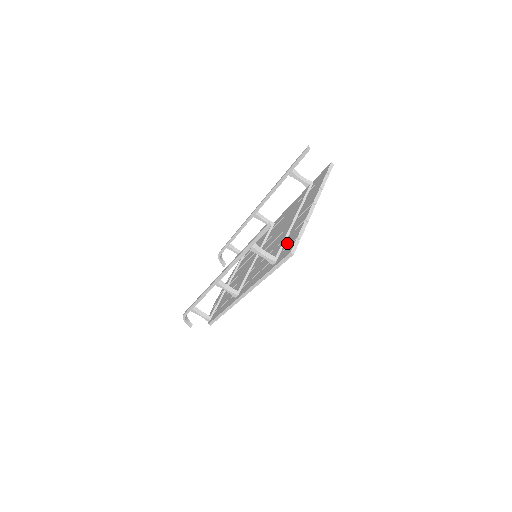
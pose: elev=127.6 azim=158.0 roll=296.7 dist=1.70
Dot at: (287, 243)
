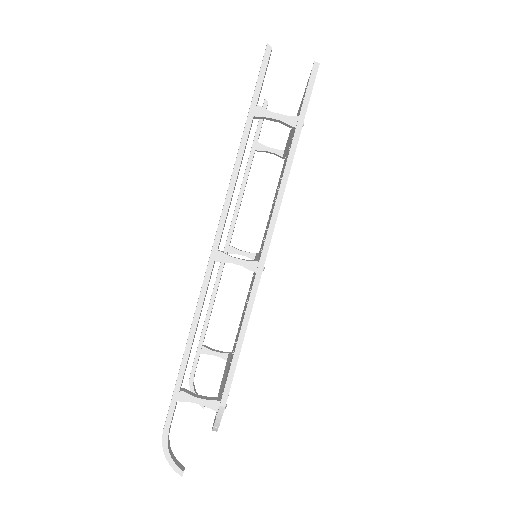
Dot at: occluded
